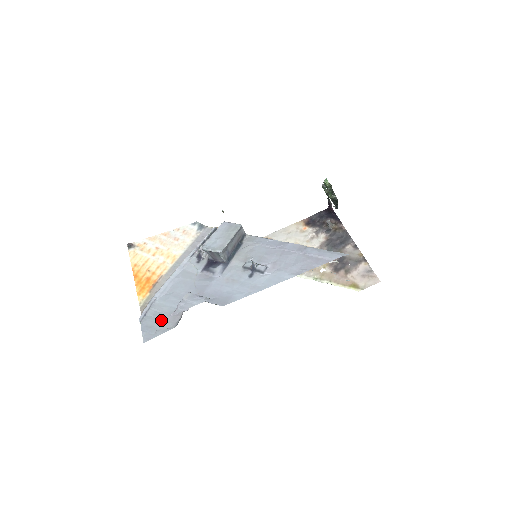
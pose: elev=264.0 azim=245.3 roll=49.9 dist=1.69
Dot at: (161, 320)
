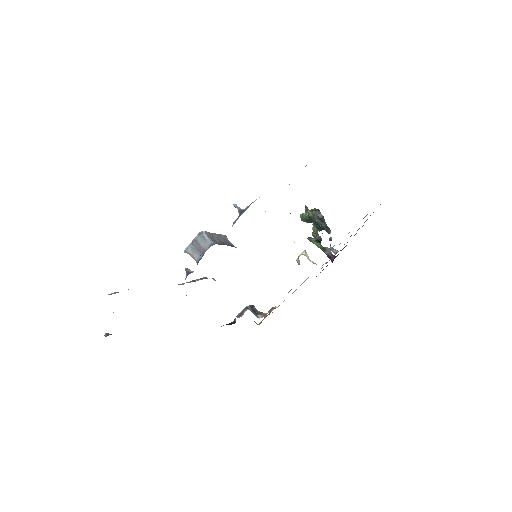
Dot at: occluded
